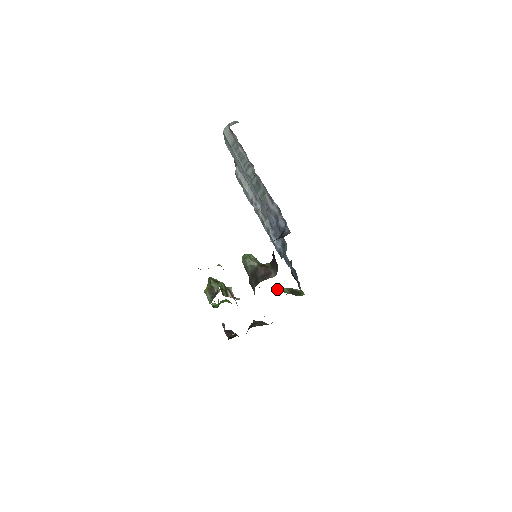
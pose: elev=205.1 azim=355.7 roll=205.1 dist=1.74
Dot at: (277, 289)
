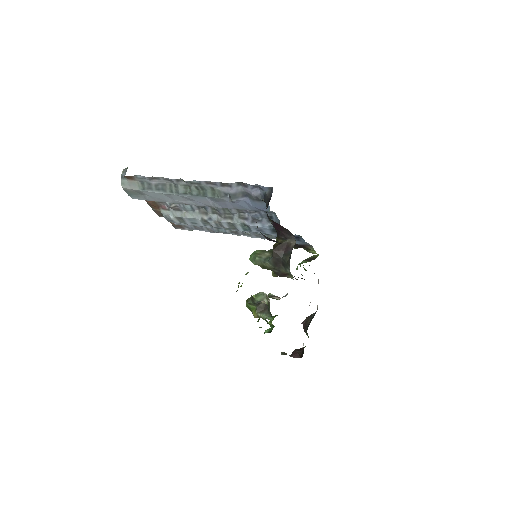
Dot at: occluded
